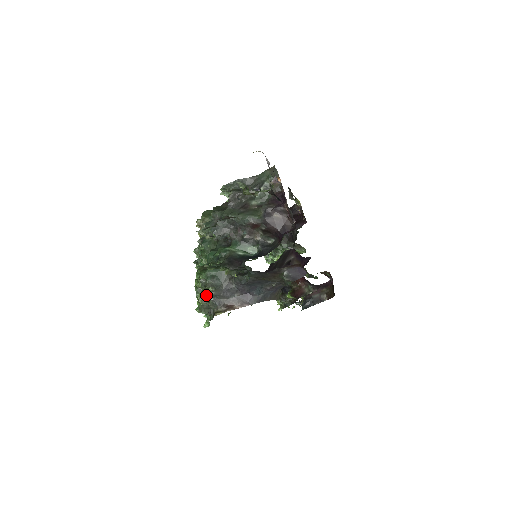
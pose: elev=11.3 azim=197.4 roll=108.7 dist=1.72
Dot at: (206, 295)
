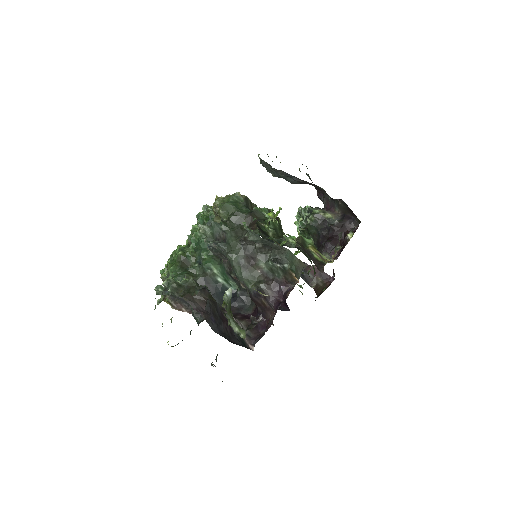
Dot at: occluded
